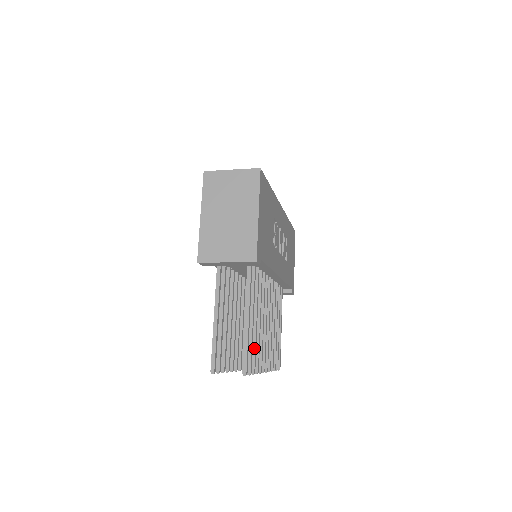
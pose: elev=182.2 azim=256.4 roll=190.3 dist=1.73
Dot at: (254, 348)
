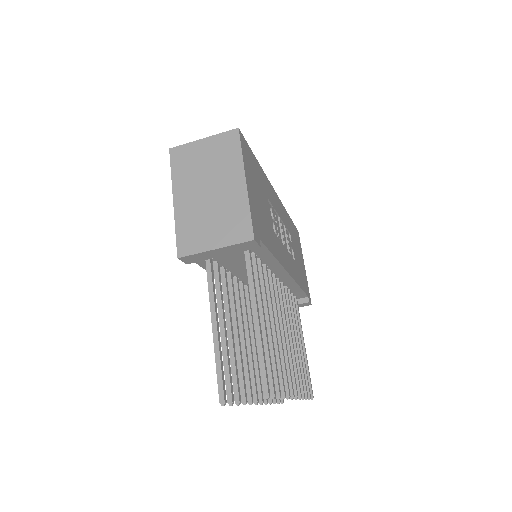
Dot at: (273, 363)
